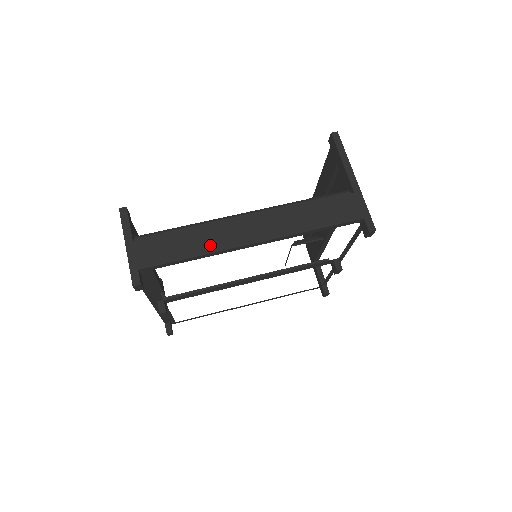
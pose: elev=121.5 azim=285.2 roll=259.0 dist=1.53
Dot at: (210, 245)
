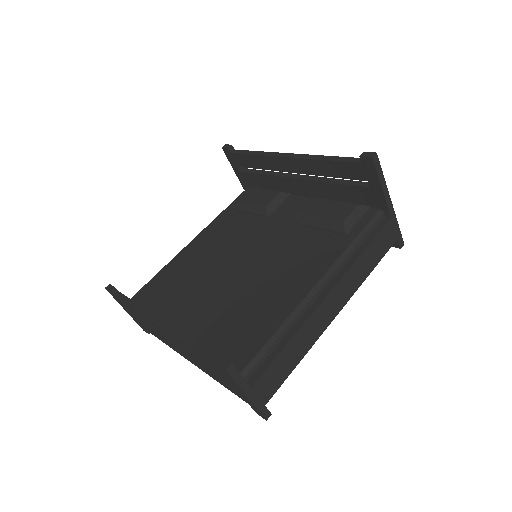
Dot at: (309, 341)
